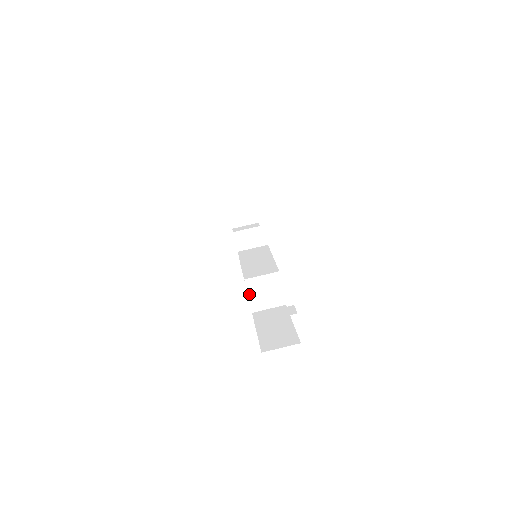
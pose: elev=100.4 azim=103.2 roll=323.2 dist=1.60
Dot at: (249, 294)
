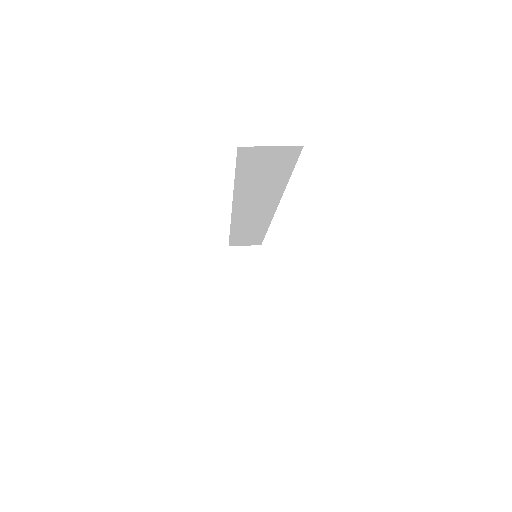
Dot at: (239, 279)
